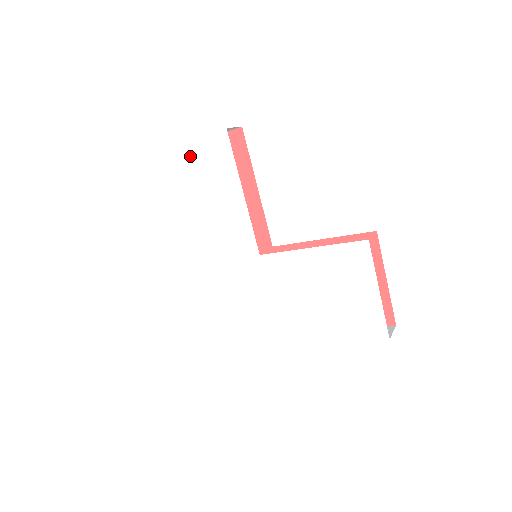
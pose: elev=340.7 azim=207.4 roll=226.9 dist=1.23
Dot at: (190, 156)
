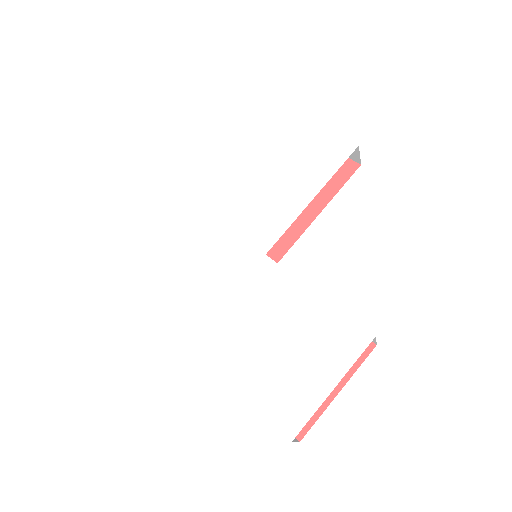
Dot at: (305, 134)
